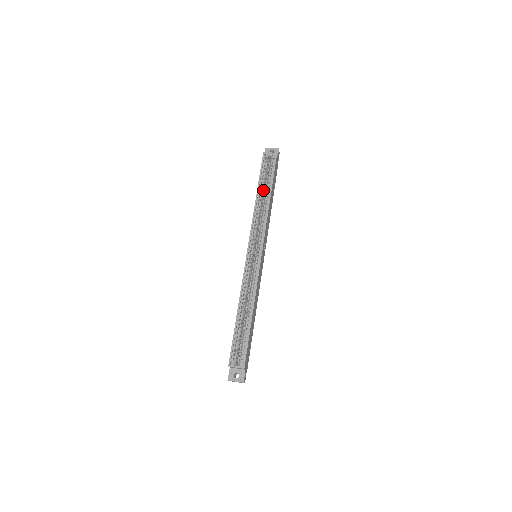
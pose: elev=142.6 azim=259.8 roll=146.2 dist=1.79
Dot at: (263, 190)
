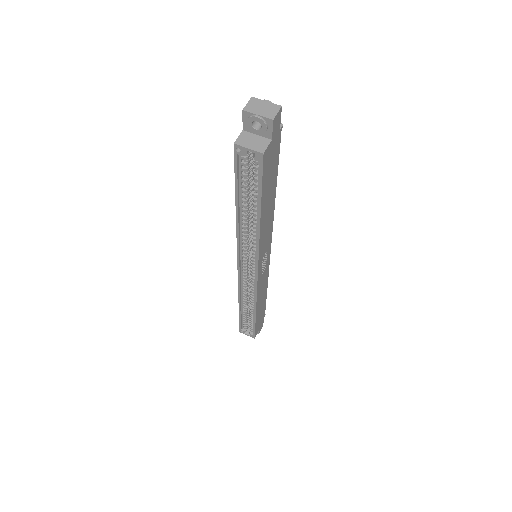
Dot at: (248, 201)
